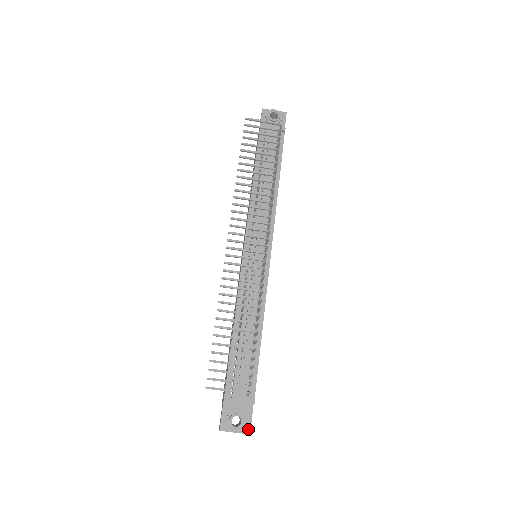
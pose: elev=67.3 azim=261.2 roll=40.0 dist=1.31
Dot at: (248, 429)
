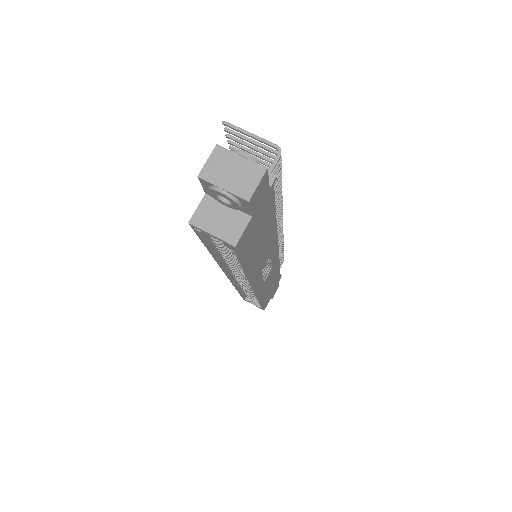
Dot at: (264, 170)
